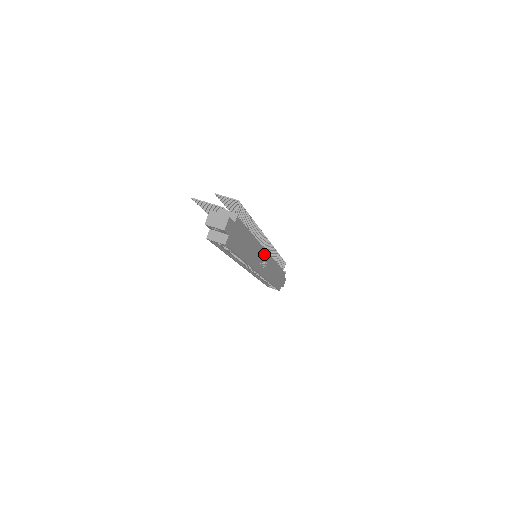
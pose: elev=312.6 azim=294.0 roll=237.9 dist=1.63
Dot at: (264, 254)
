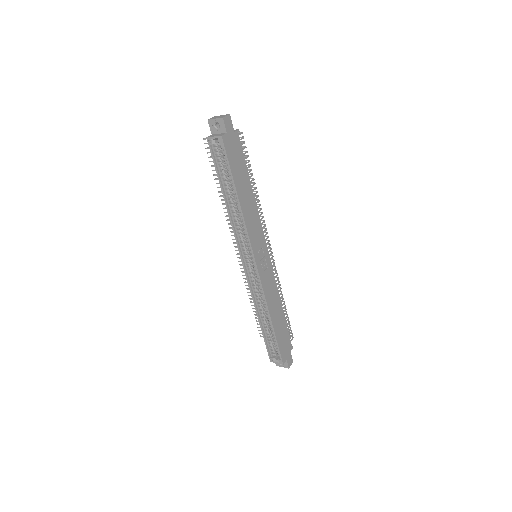
Dot at: (264, 247)
